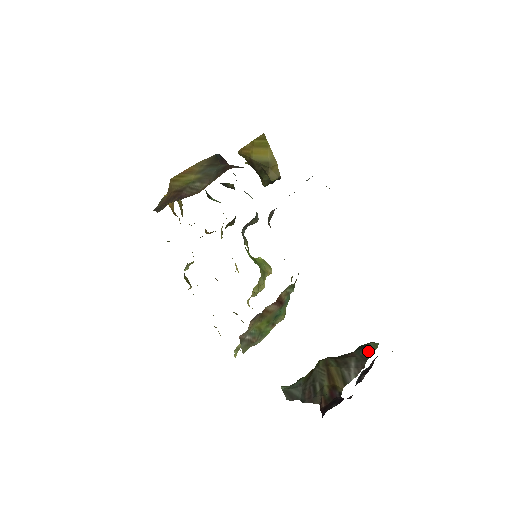
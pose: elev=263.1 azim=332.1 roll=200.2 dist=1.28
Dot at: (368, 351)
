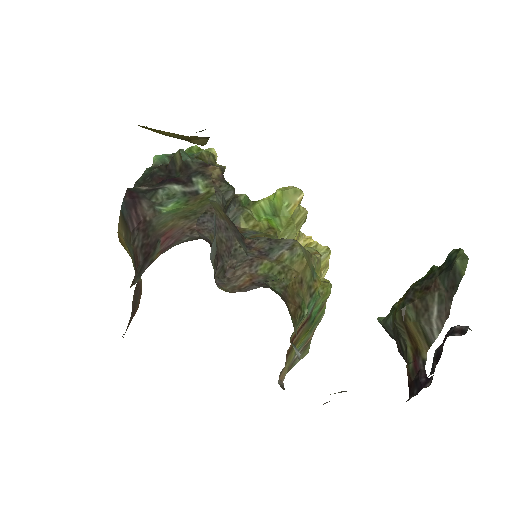
Dot at: (453, 279)
